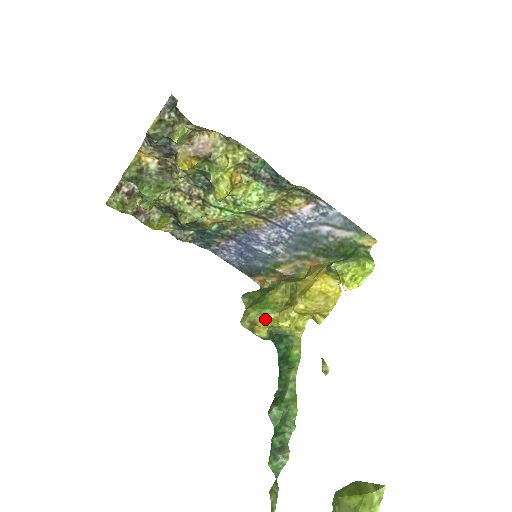
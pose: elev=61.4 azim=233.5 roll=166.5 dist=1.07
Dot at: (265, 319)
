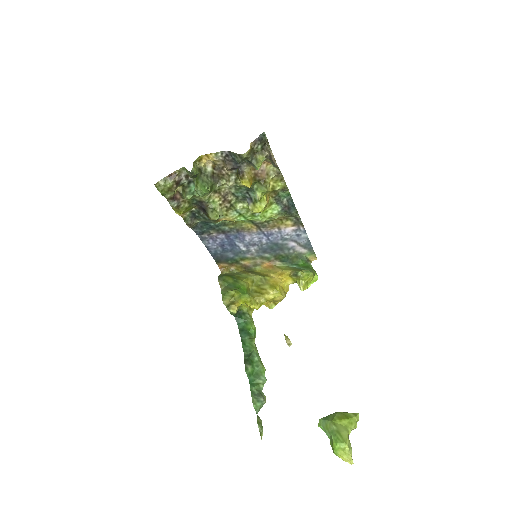
Dot at: (242, 301)
